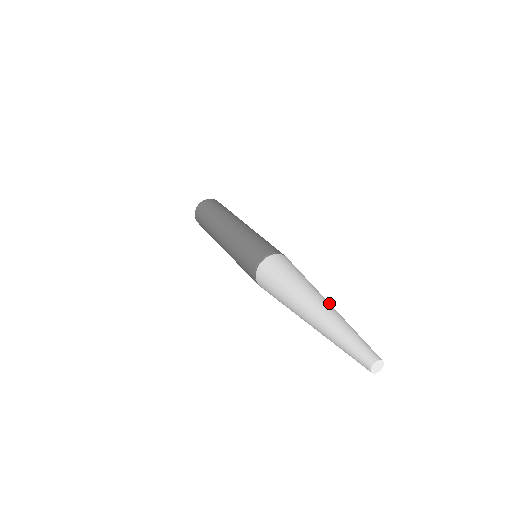
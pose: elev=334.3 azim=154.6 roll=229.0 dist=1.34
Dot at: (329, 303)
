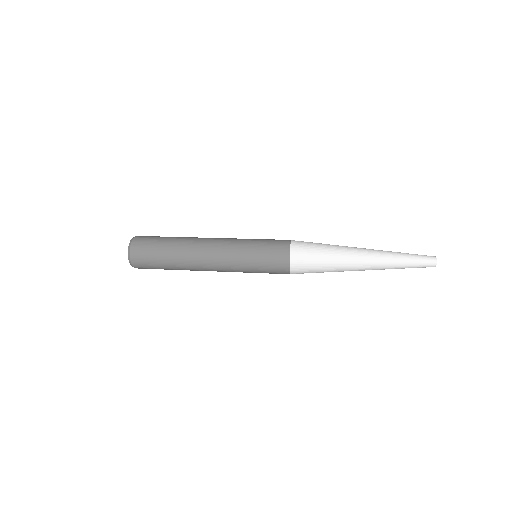
Dot at: (367, 250)
